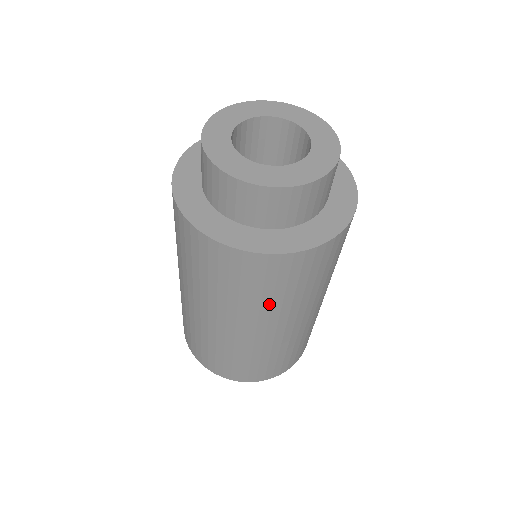
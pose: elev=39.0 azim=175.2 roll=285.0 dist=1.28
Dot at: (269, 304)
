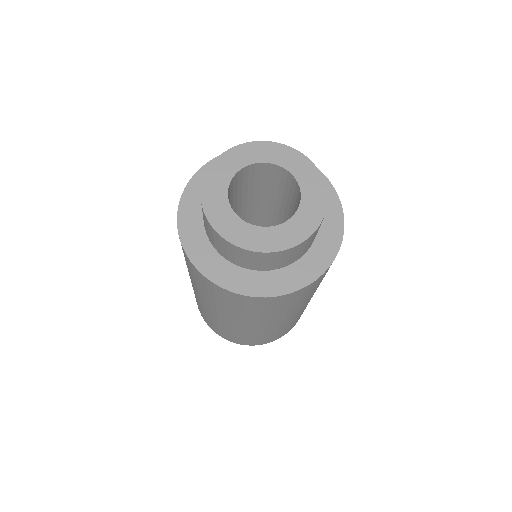
Dot at: (315, 290)
